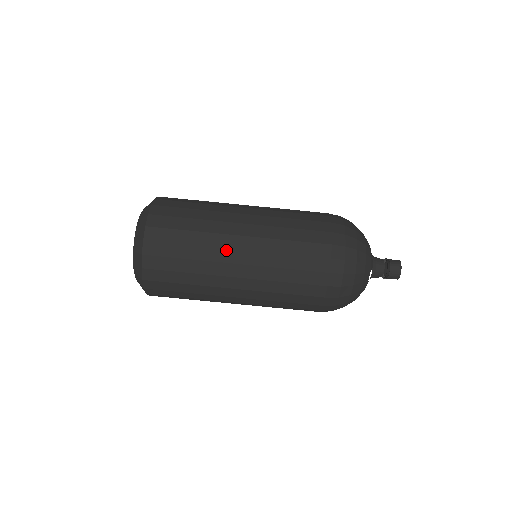
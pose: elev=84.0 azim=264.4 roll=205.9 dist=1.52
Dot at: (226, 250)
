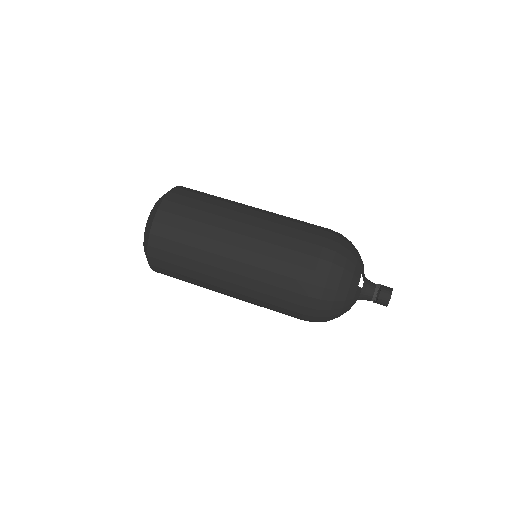
Dot at: (235, 212)
